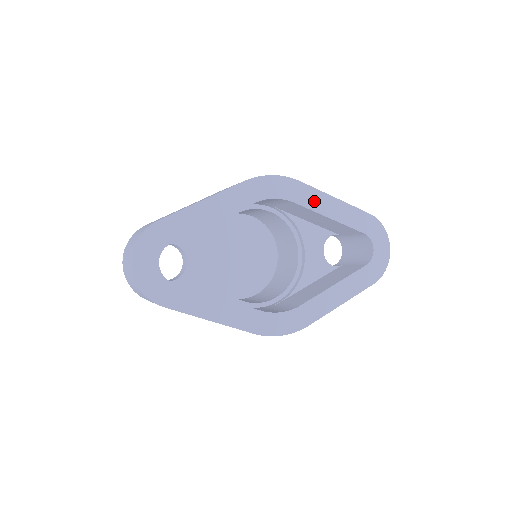
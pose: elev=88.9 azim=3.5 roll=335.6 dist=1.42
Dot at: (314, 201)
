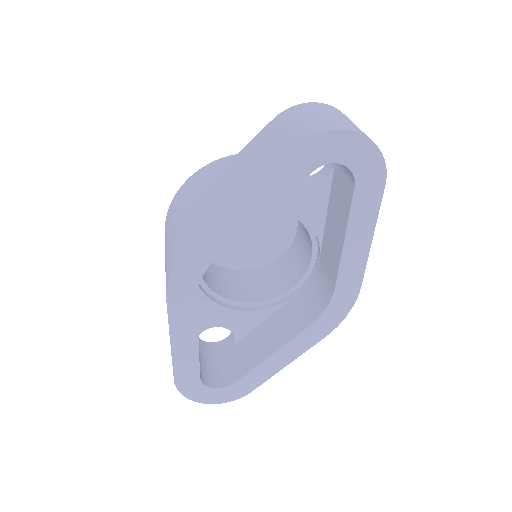
Dot at: (229, 230)
